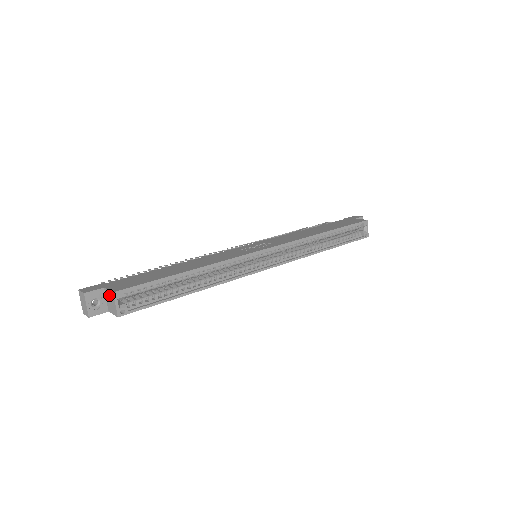
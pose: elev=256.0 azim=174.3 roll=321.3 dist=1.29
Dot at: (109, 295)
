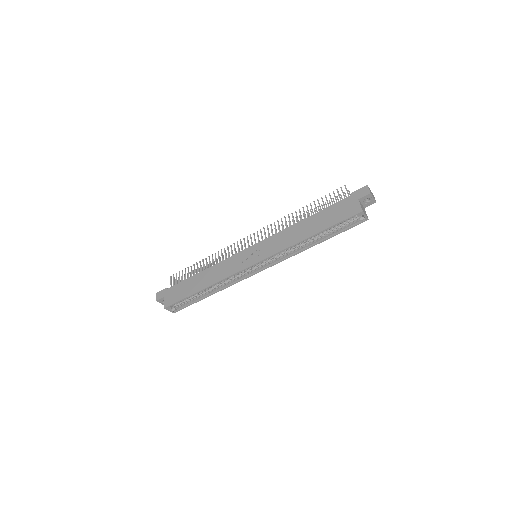
Dot at: occluded
